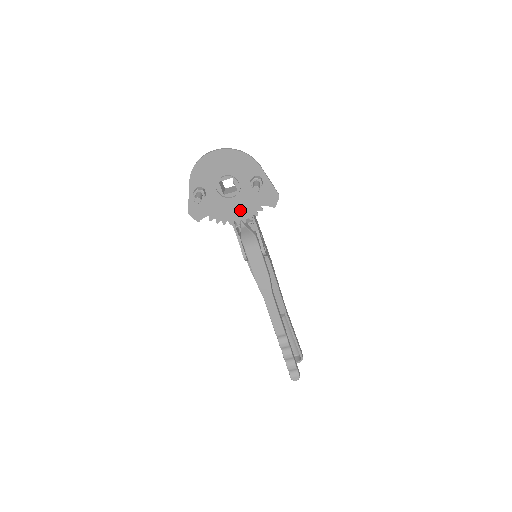
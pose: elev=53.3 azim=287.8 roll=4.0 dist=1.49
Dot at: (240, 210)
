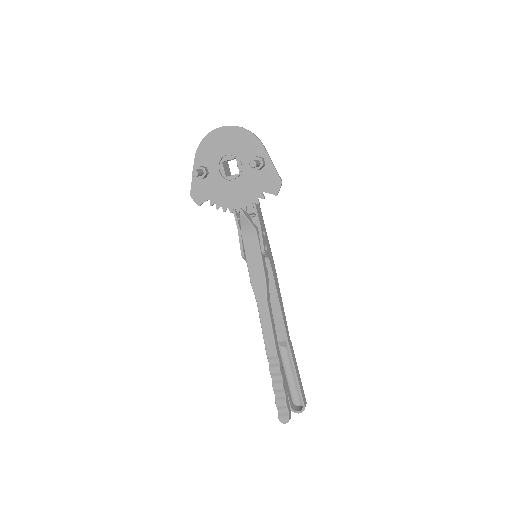
Dot at: (241, 196)
